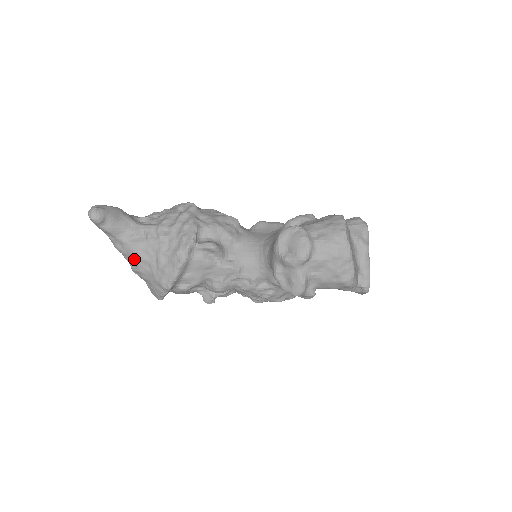
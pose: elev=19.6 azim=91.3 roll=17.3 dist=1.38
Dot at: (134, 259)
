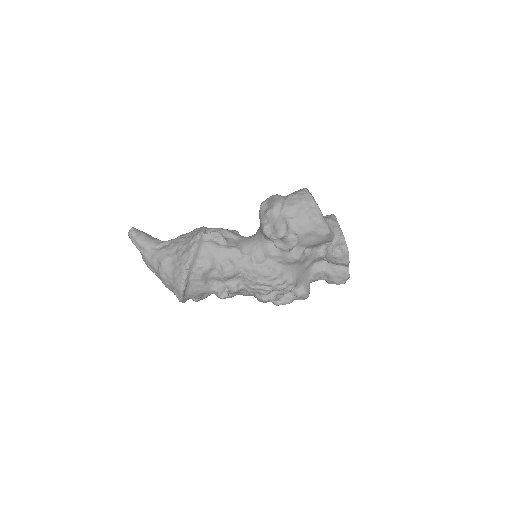
Dot at: (161, 260)
